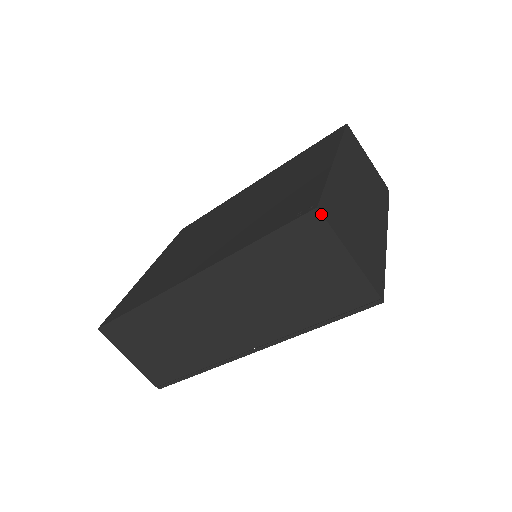
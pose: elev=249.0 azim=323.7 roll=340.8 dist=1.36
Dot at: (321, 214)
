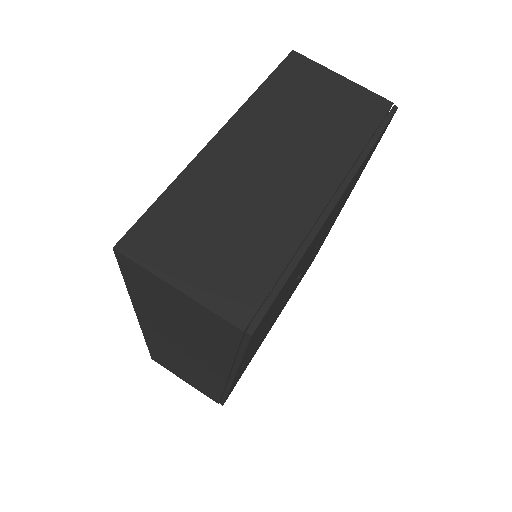
Dot at: (121, 254)
